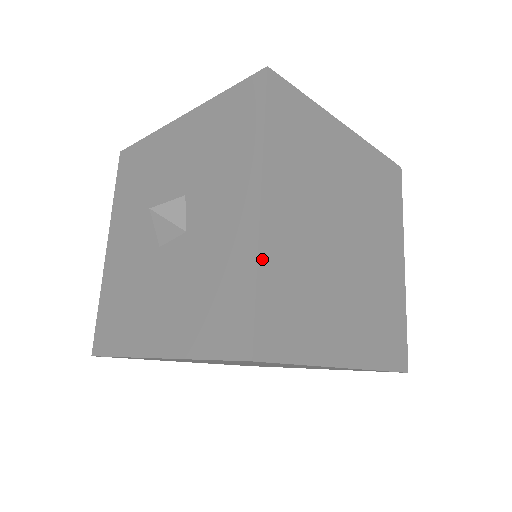
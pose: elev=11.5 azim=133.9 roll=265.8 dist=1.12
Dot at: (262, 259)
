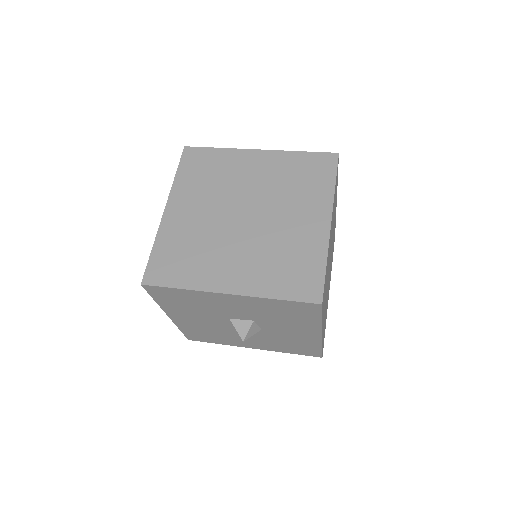
Dot at: occluded
